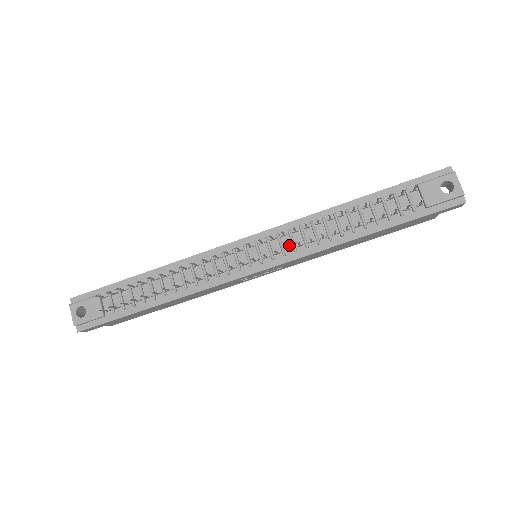
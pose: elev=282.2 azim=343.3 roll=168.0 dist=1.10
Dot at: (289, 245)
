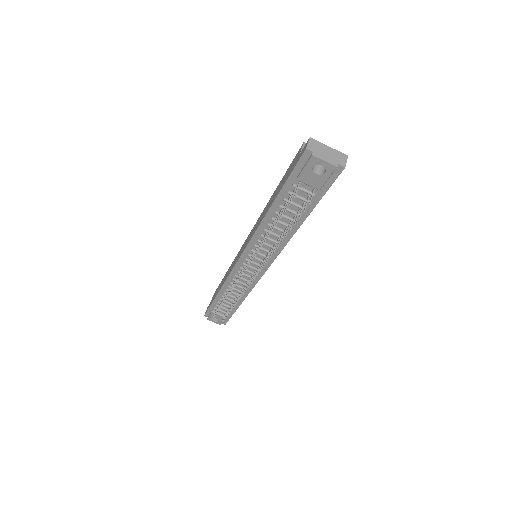
Dot at: (265, 252)
